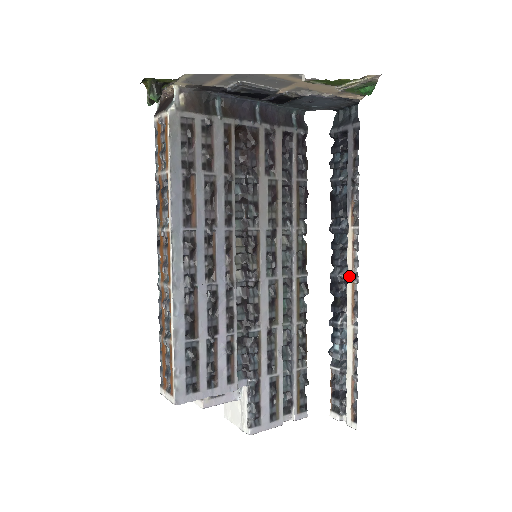
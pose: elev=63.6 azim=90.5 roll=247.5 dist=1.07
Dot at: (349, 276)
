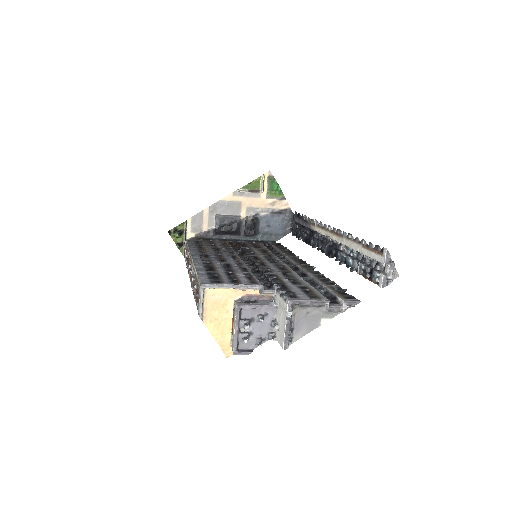
Dot at: (327, 235)
